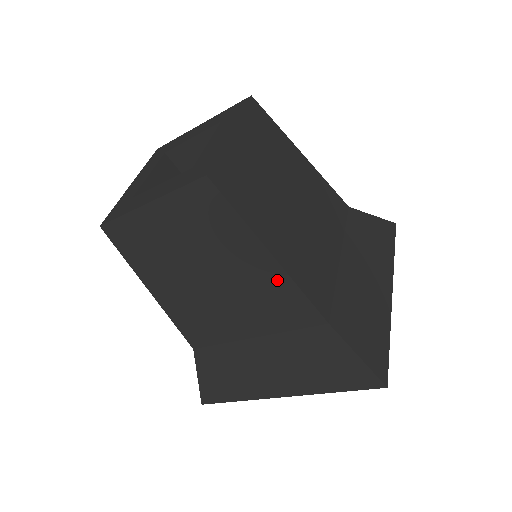
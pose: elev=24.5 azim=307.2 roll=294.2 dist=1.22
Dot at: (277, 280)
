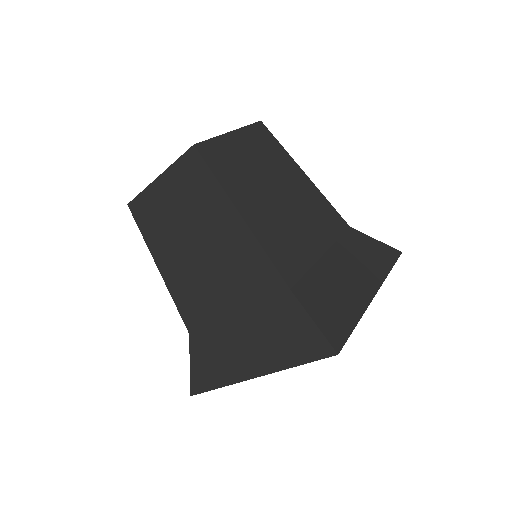
Dot at: (246, 243)
